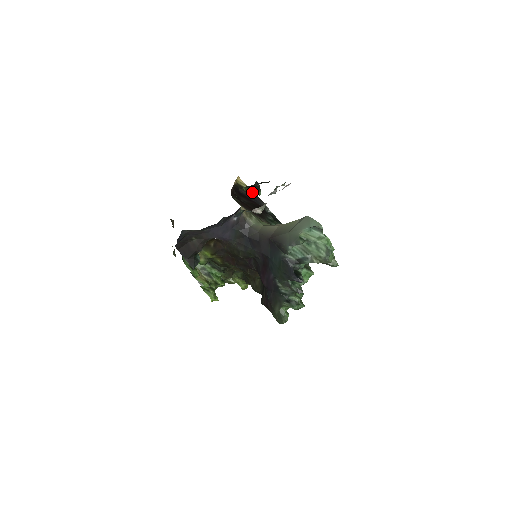
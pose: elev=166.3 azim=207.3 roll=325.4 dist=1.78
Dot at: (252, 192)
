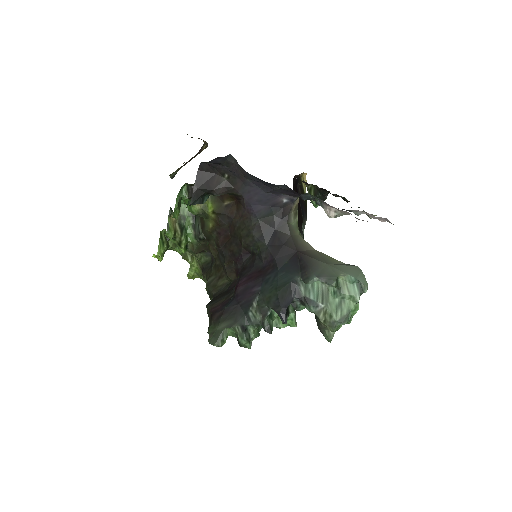
Dot at: occluded
